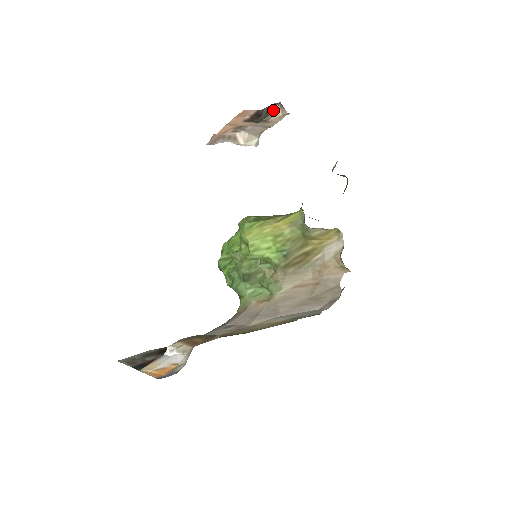
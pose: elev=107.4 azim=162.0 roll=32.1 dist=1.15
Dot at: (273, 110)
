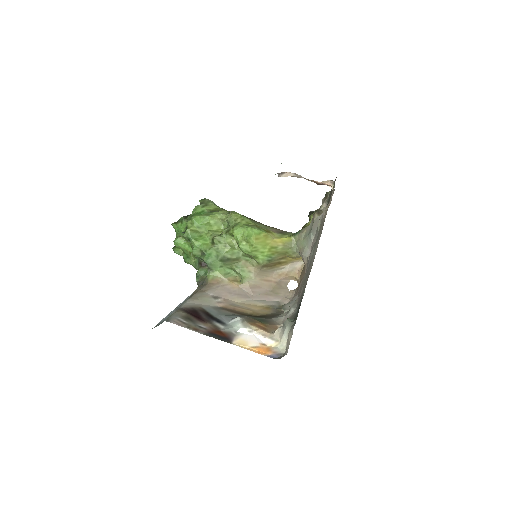
Dot at: (326, 181)
